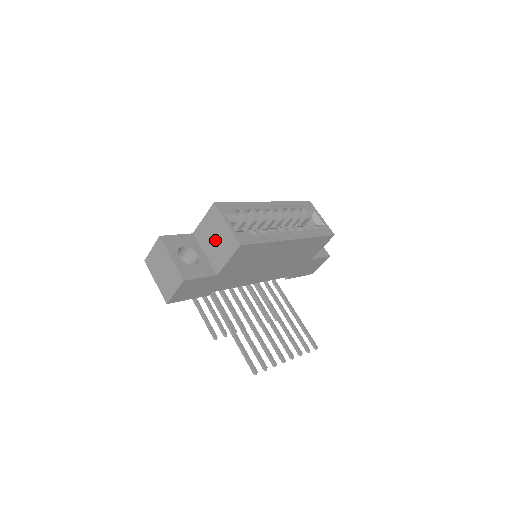
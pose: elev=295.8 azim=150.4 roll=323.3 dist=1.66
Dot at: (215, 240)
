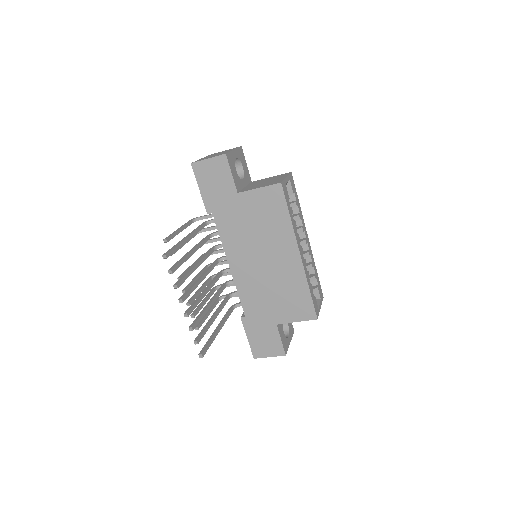
Dot at: (265, 182)
